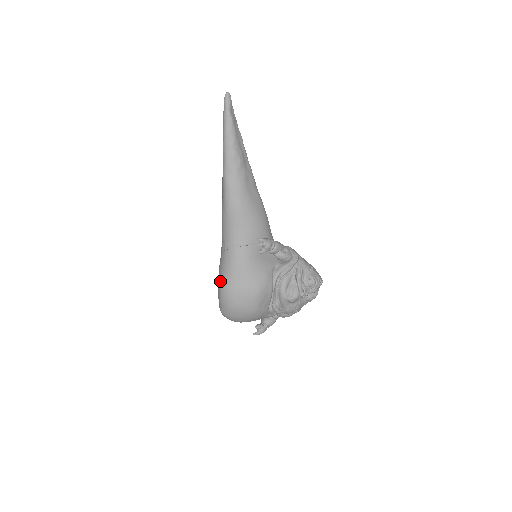
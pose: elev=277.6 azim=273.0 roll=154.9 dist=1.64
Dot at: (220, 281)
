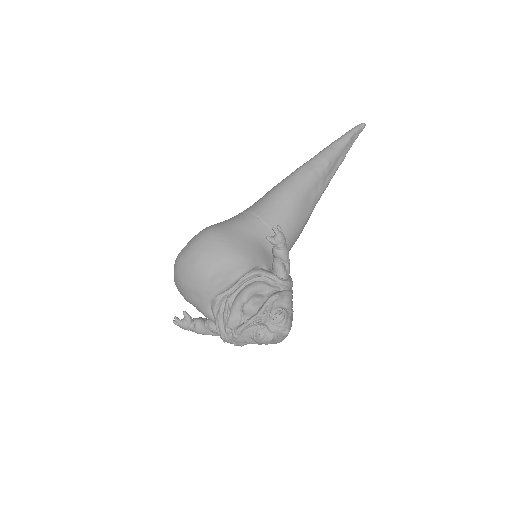
Dot at: (209, 226)
